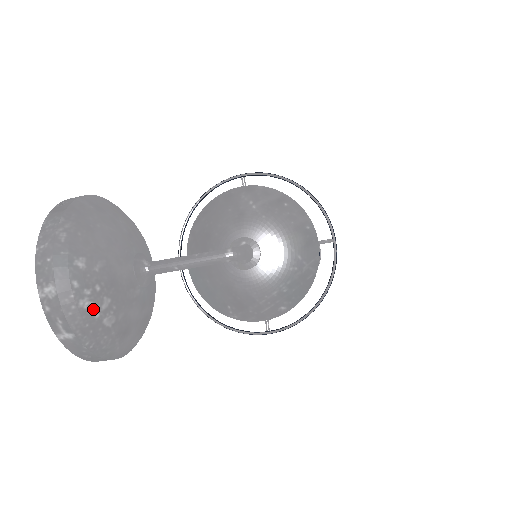
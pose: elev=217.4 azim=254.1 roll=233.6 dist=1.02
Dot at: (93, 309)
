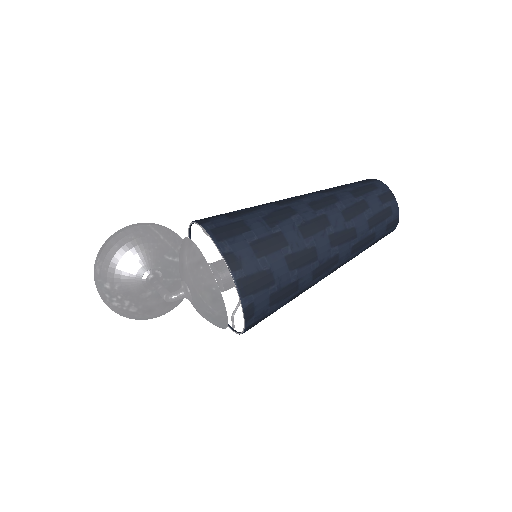
Dot at: (121, 306)
